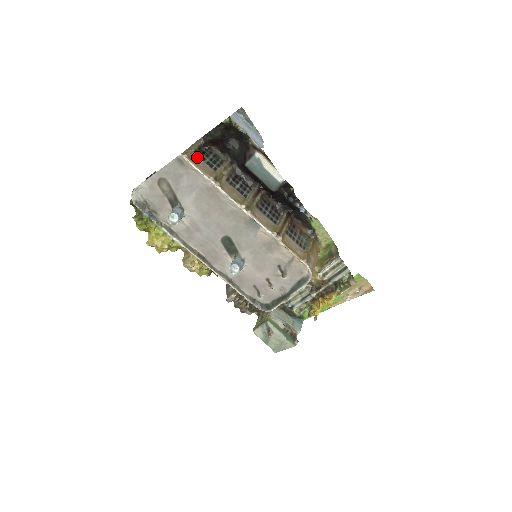
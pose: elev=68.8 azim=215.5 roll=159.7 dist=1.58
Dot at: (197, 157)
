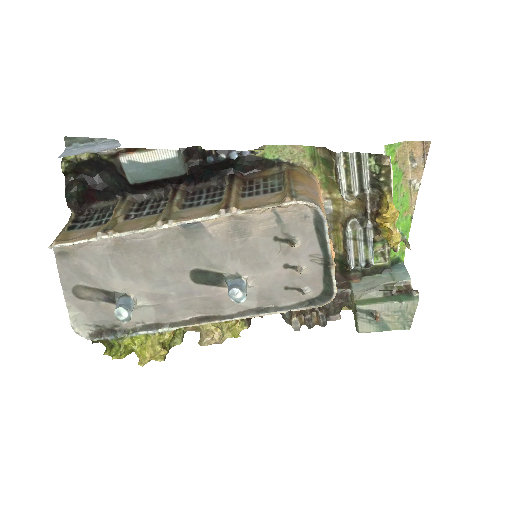
Dot at: (75, 231)
